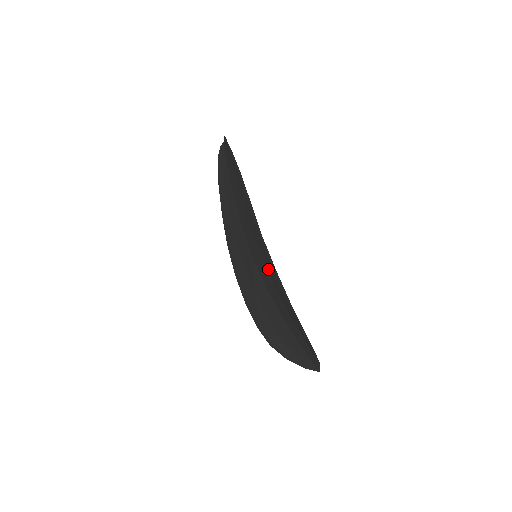
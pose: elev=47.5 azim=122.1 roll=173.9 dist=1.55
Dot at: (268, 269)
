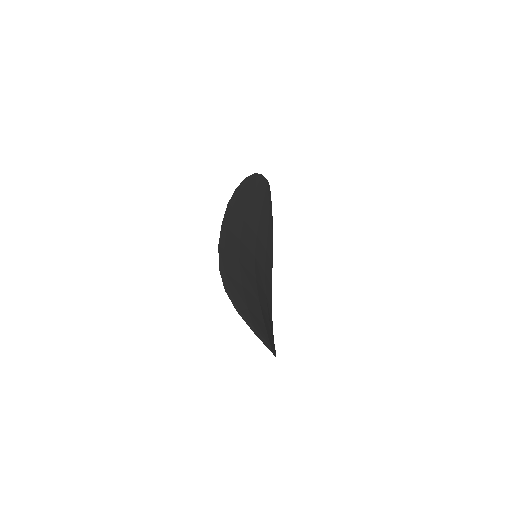
Dot at: (235, 254)
